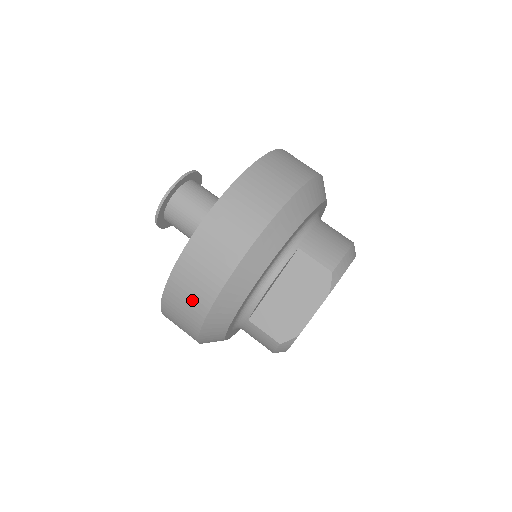
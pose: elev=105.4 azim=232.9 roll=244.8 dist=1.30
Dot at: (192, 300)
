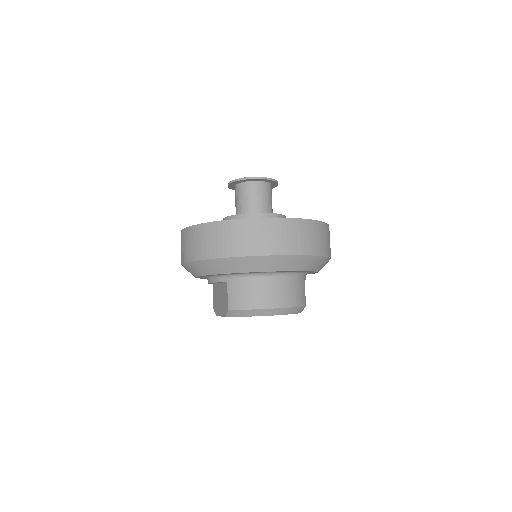
Dot at: occluded
